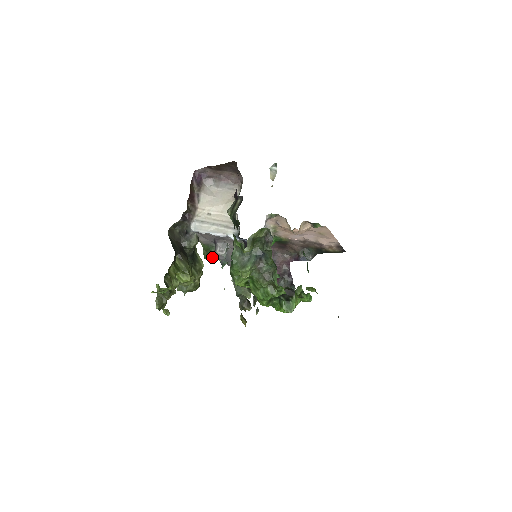
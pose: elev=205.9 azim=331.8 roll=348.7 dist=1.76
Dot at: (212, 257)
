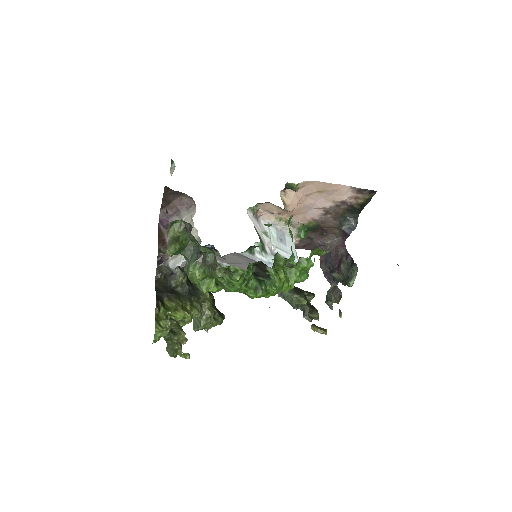
Dot at: occluded
